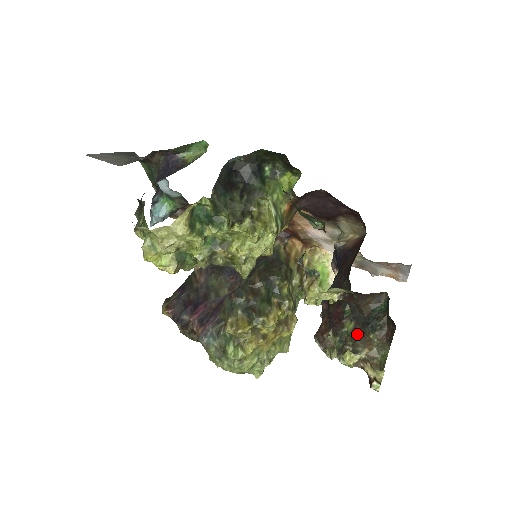
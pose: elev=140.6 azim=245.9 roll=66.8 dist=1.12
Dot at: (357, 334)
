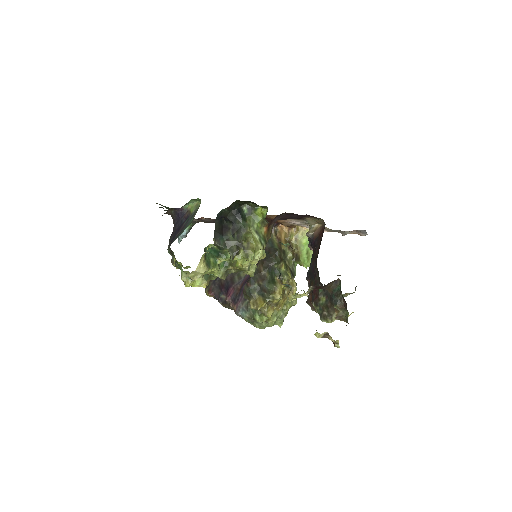
Dot at: (328, 305)
